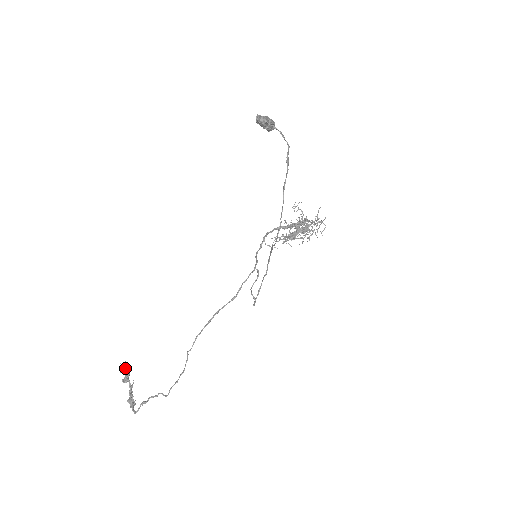
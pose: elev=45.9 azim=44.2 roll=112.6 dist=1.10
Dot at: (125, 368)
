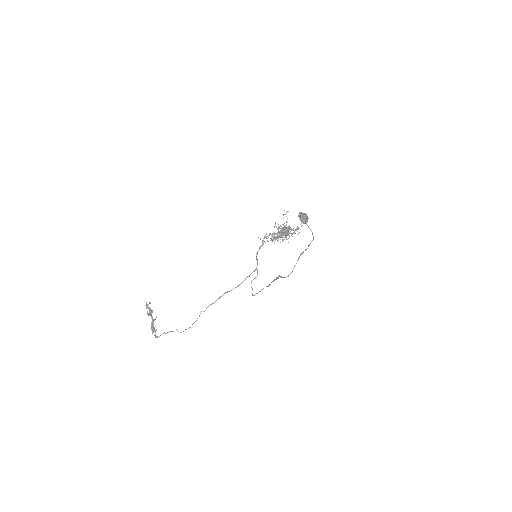
Dot at: occluded
